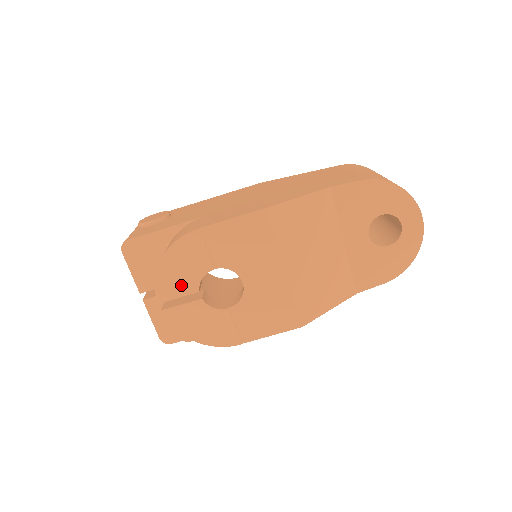
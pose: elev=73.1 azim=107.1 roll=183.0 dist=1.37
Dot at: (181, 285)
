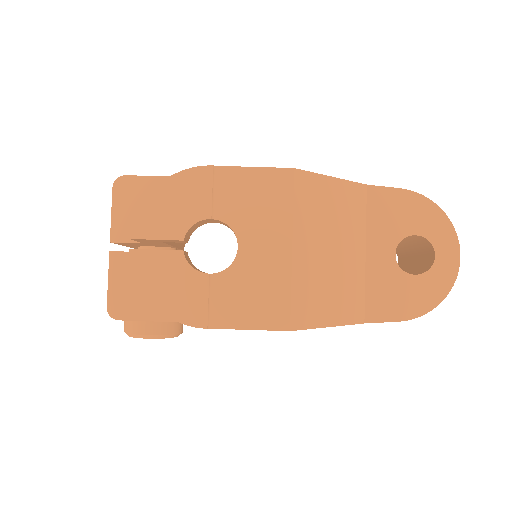
Dot at: (166, 225)
